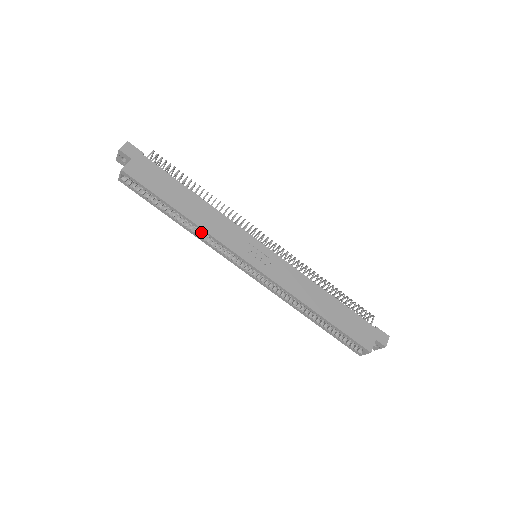
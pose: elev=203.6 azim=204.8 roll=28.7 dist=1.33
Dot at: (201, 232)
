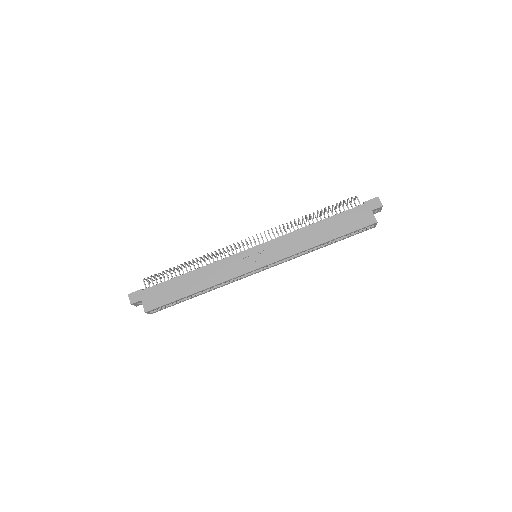
Dot at: occluded
